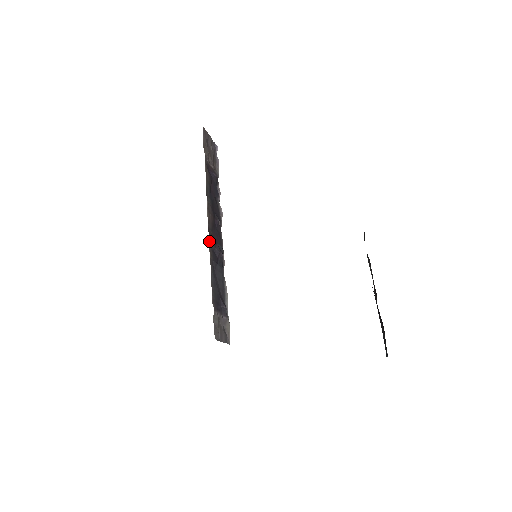
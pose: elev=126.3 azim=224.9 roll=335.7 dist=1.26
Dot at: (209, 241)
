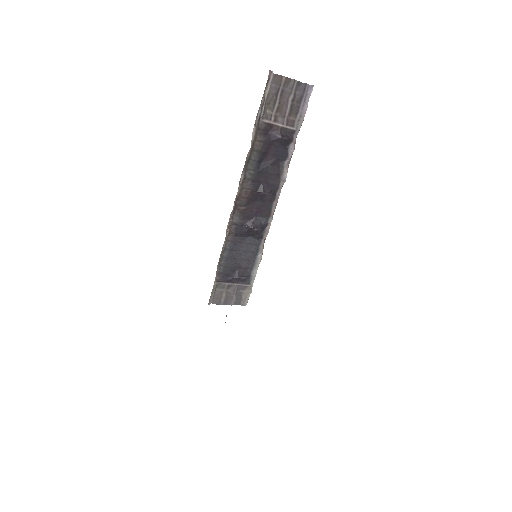
Dot at: (232, 219)
